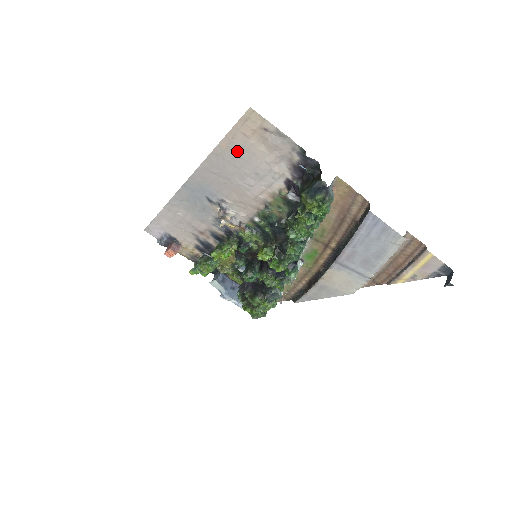
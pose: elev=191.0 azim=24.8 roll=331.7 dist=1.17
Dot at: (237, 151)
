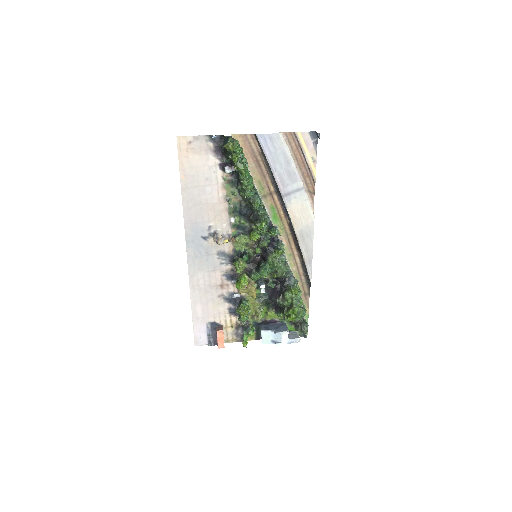
Dot at: (190, 173)
